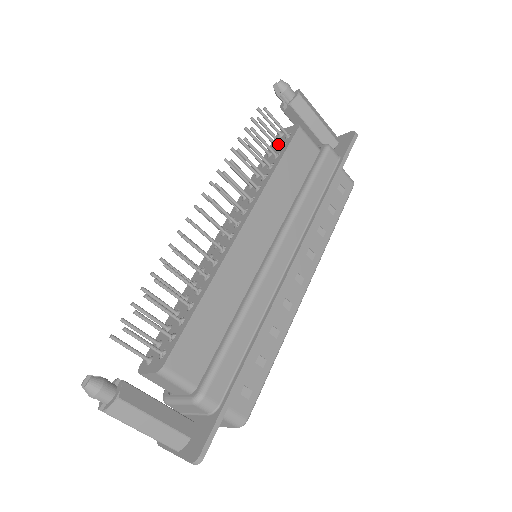
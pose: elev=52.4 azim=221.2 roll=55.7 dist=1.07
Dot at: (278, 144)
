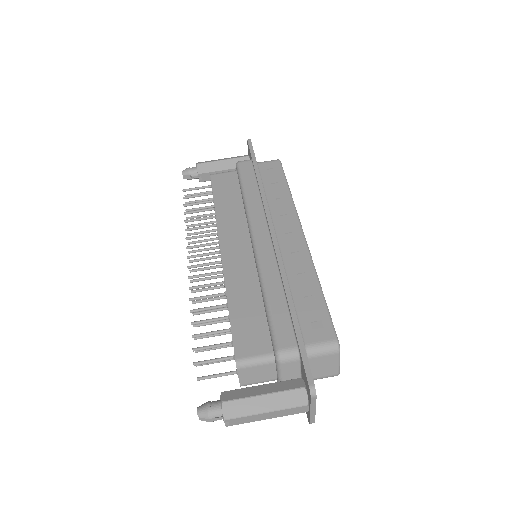
Dot at: occluded
